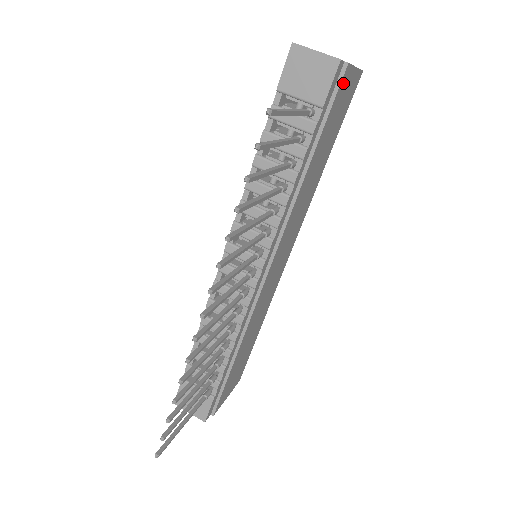
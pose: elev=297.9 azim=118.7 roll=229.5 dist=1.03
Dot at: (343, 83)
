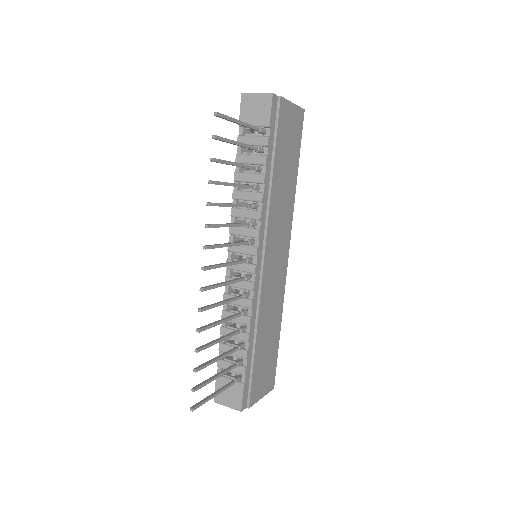
Dot at: (283, 111)
